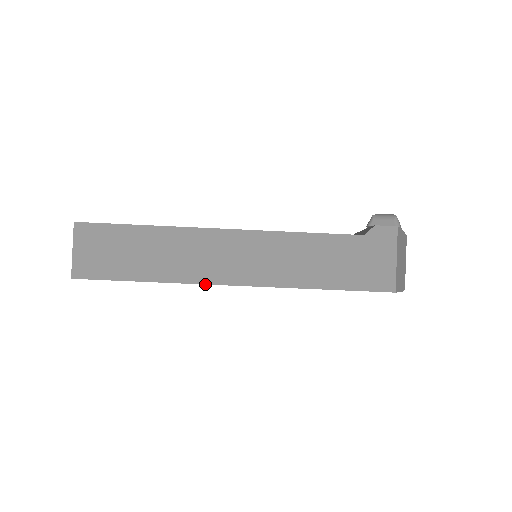
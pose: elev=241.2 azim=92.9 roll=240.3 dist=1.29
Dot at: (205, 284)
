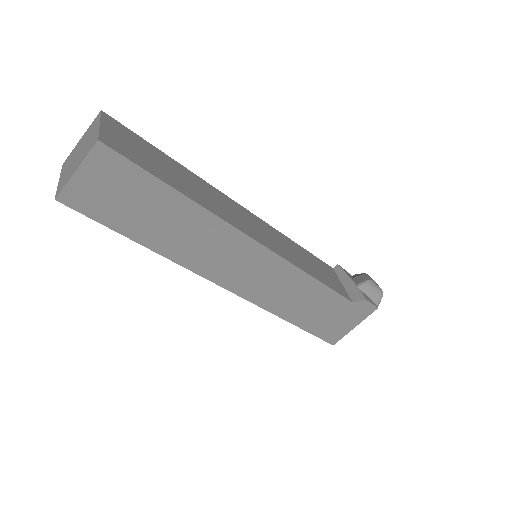
Dot at: (200, 275)
